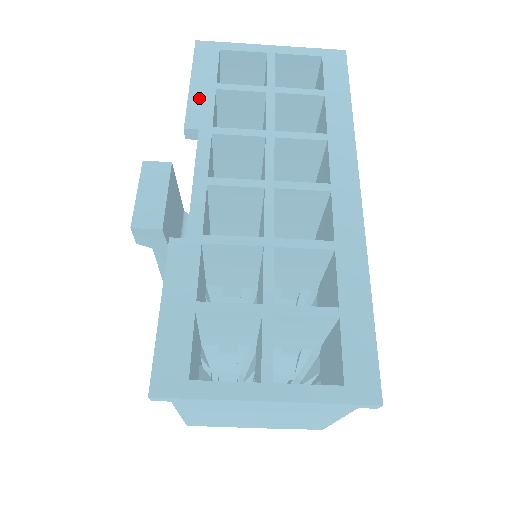
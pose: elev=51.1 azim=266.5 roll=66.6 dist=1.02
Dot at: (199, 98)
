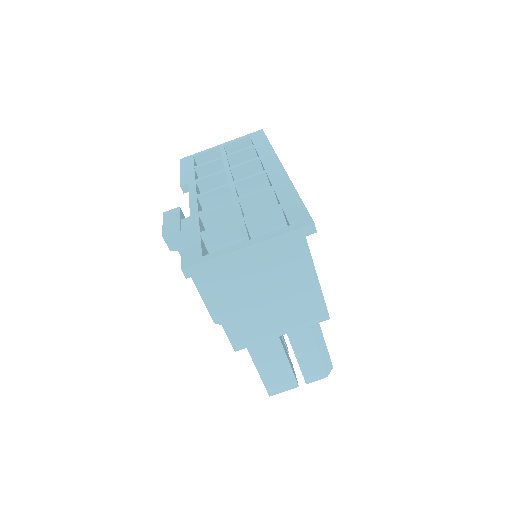
Dot at: (186, 174)
